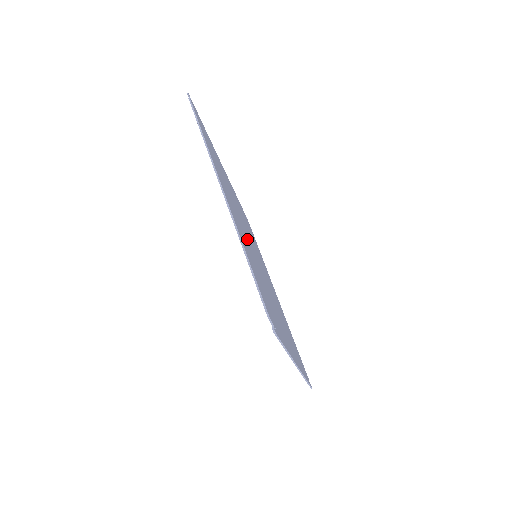
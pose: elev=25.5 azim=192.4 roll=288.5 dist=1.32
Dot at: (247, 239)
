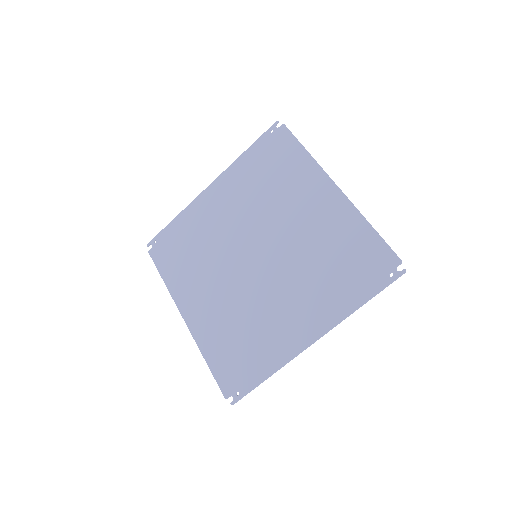
Dot at: (291, 233)
